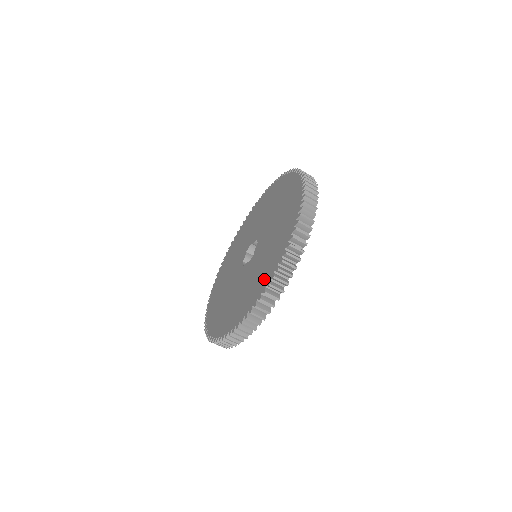
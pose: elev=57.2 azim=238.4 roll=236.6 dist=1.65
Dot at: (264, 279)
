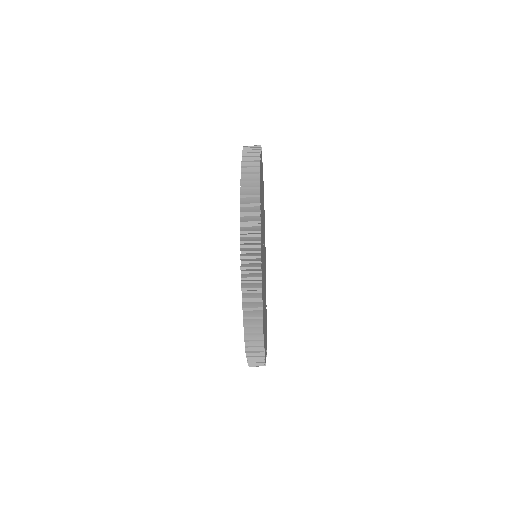
Dot at: occluded
